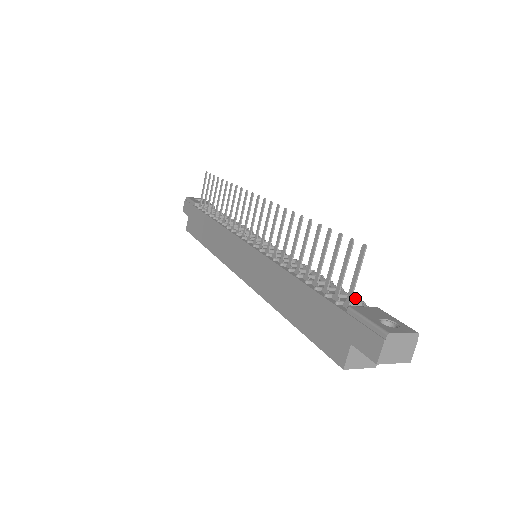
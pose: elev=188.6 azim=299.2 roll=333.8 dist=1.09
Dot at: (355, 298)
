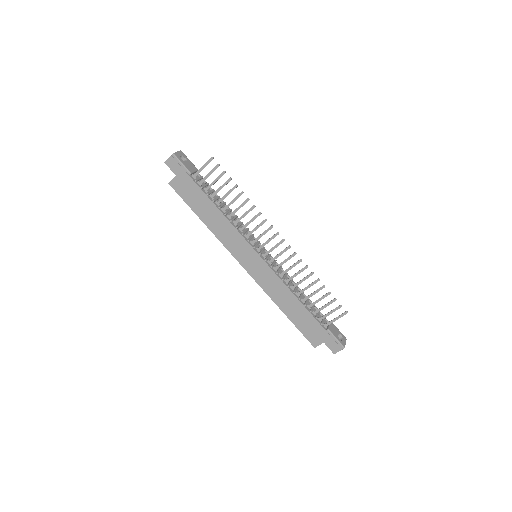
Dot at: (323, 315)
